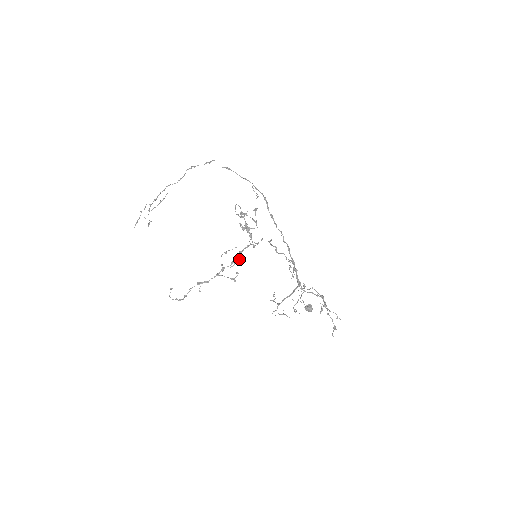
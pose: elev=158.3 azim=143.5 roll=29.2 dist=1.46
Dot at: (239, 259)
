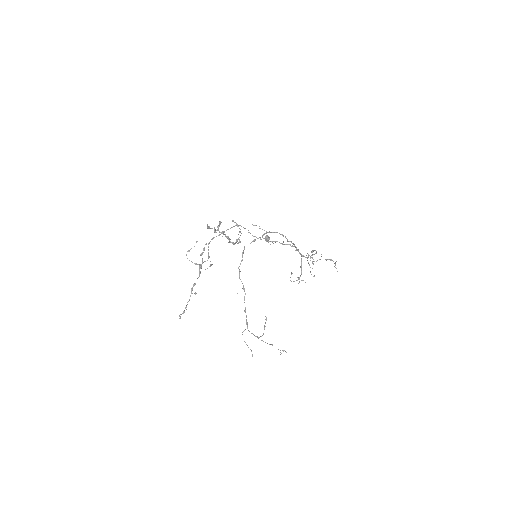
Dot at: (204, 248)
